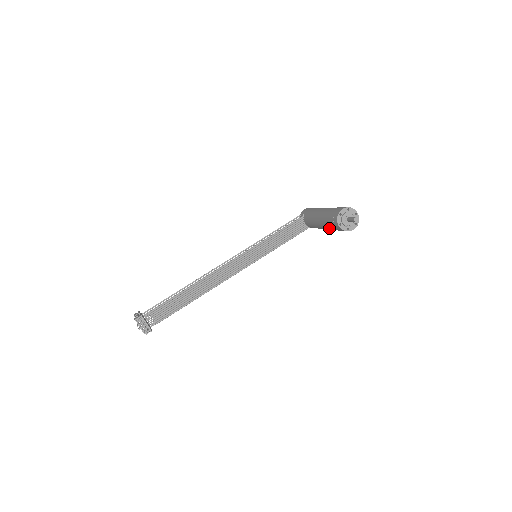
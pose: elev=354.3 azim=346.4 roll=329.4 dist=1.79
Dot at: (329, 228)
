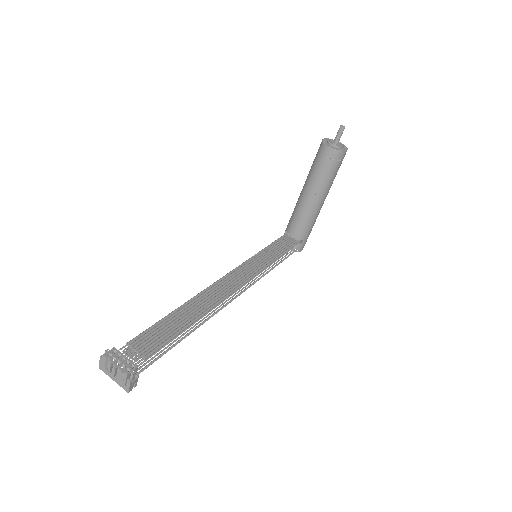
Dot at: (321, 181)
